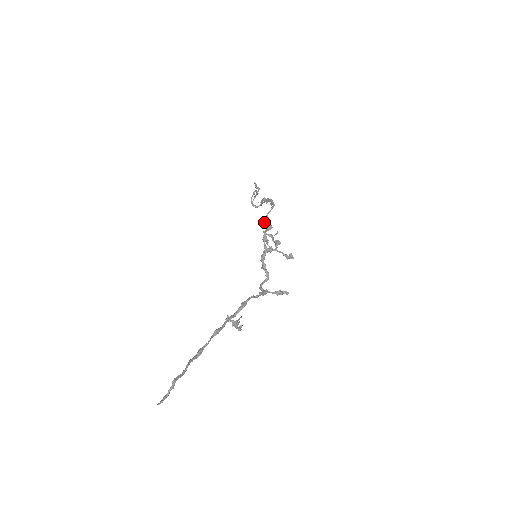
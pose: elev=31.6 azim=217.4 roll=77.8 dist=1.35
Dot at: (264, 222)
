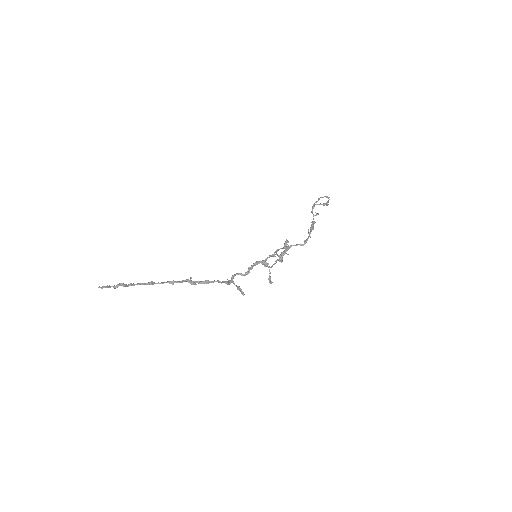
Dot at: (286, 246)
